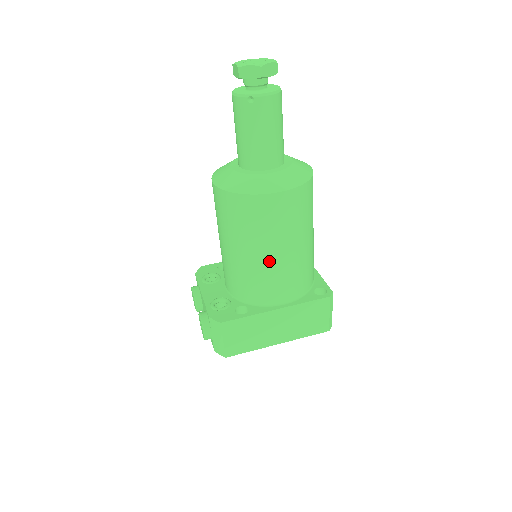
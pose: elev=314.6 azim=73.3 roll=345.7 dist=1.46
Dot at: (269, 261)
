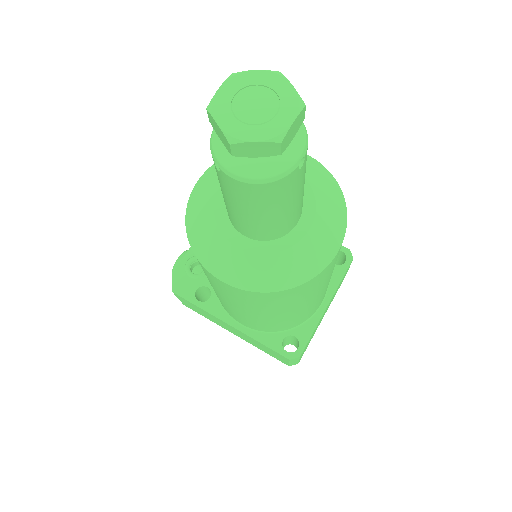
Dot at: (223, 300)
